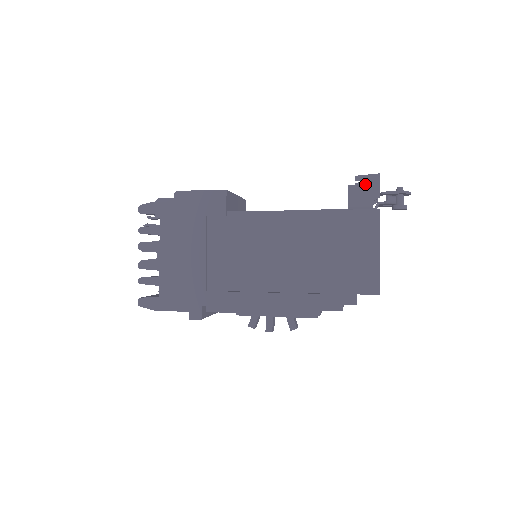
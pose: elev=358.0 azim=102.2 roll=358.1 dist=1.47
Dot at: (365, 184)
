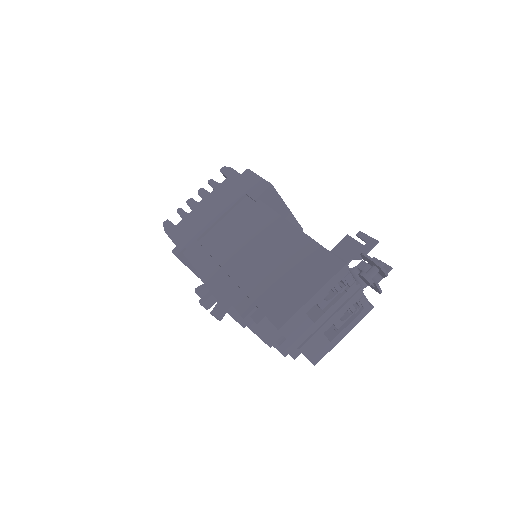
Dot at: occluded
